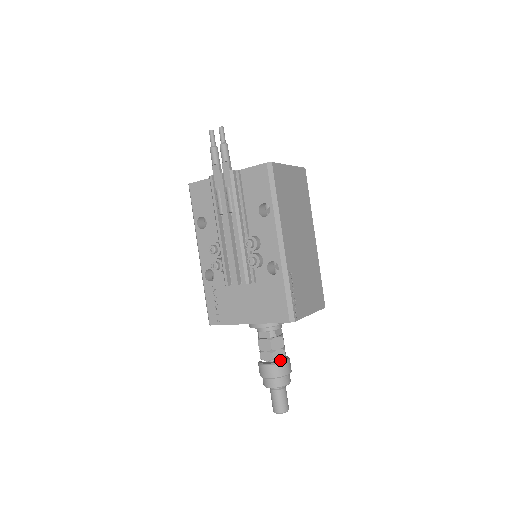
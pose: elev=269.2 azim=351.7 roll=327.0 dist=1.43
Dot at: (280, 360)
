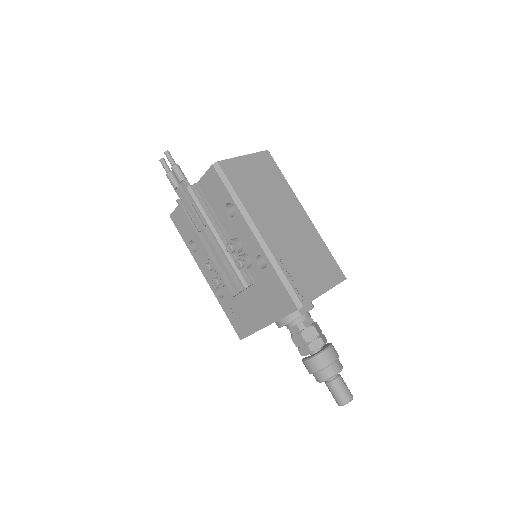
Dot at: (320, 350)
